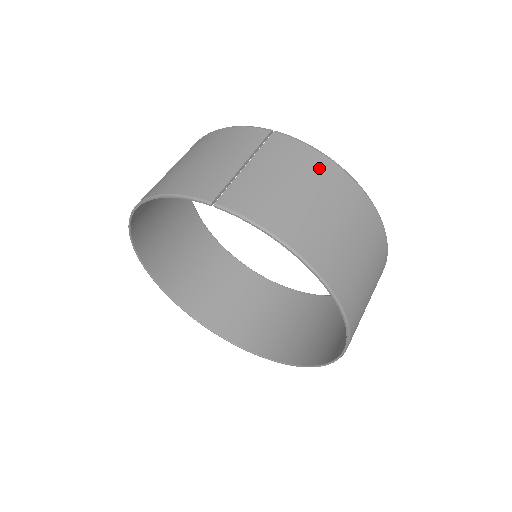
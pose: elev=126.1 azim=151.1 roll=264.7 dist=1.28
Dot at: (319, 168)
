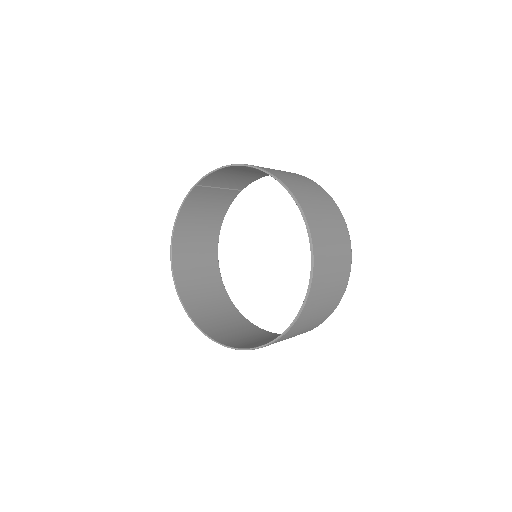
Dot at: occluded
